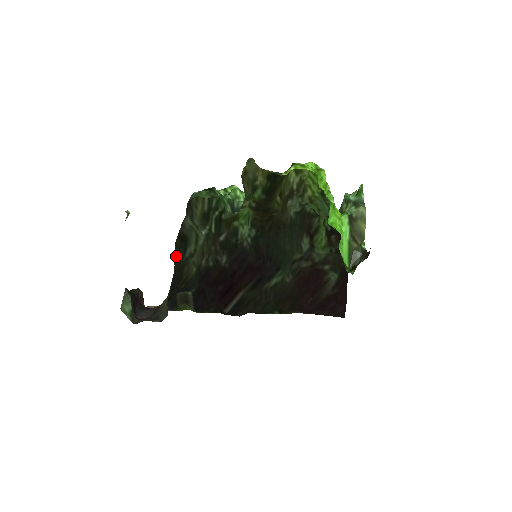
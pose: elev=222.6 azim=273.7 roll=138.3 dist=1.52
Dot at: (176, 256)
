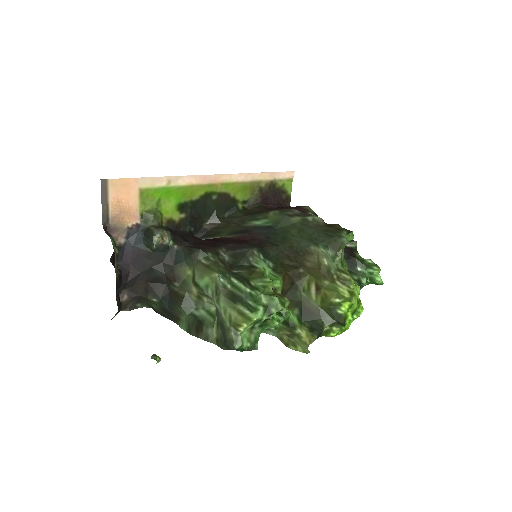
Dot at: (184, 324)
